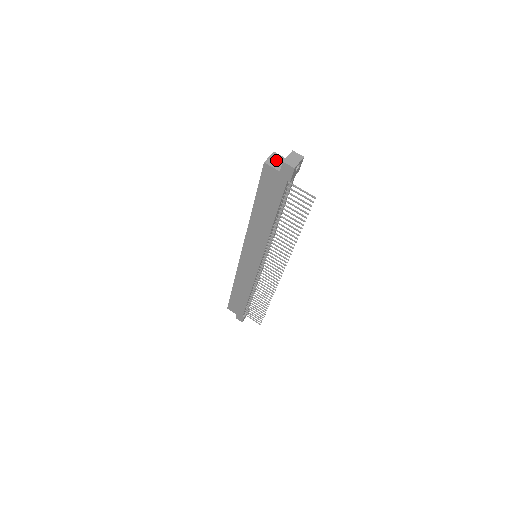
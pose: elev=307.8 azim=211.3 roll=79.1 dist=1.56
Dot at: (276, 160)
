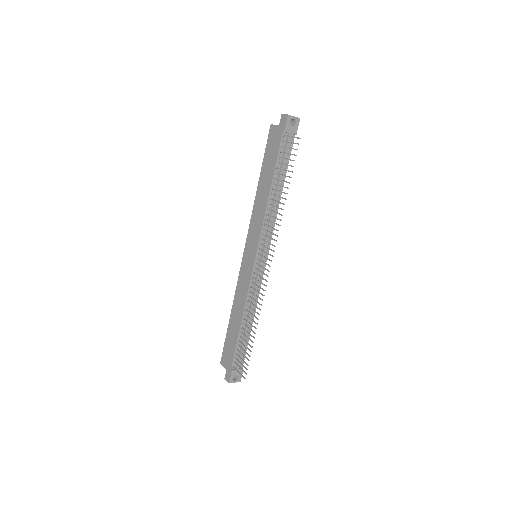
Dot at: occluded
